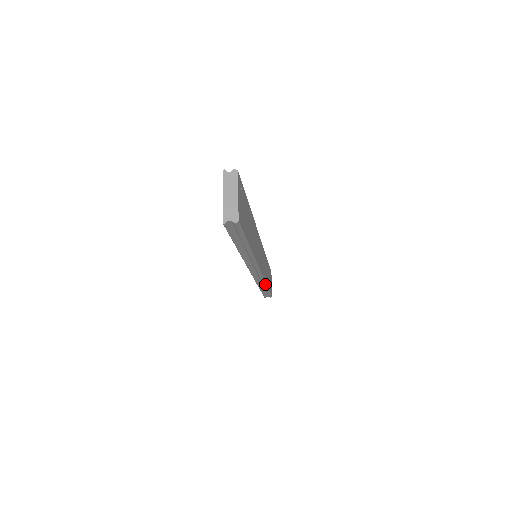
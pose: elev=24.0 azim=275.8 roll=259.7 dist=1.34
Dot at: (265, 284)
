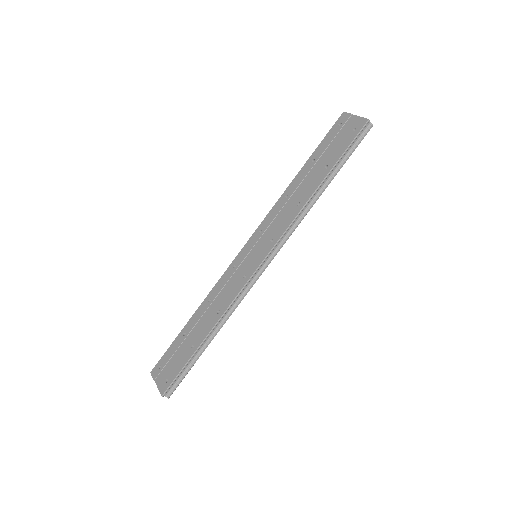
Dot at: (228, 318)
